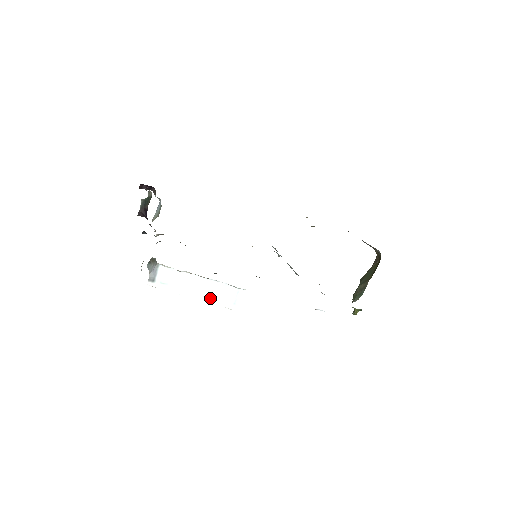
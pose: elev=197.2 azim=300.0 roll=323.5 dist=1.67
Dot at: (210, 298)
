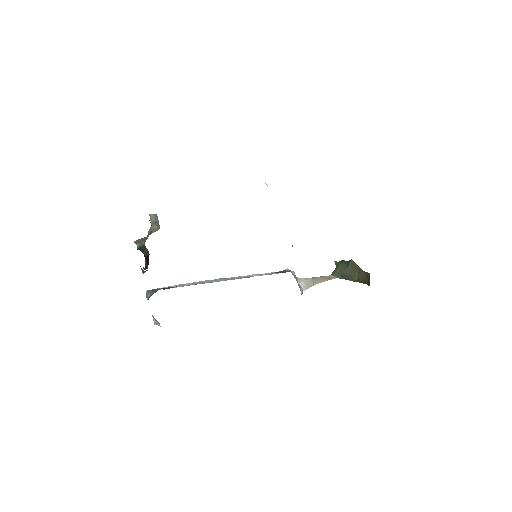
Dot at: occluded
